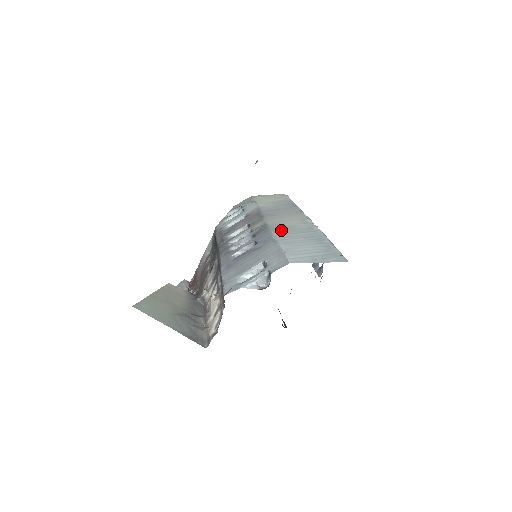
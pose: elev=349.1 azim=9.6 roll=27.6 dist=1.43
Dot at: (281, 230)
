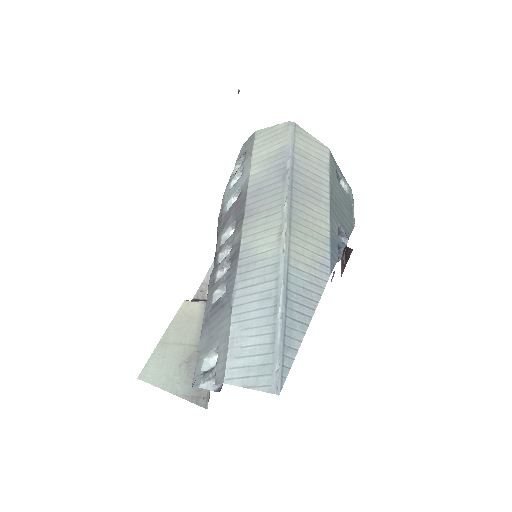
Dot at: (245, 271)
